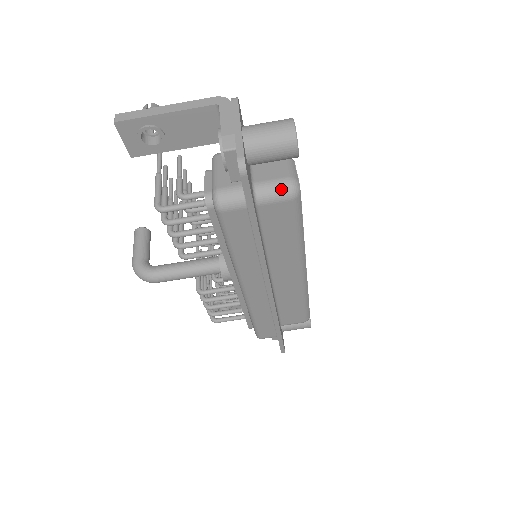
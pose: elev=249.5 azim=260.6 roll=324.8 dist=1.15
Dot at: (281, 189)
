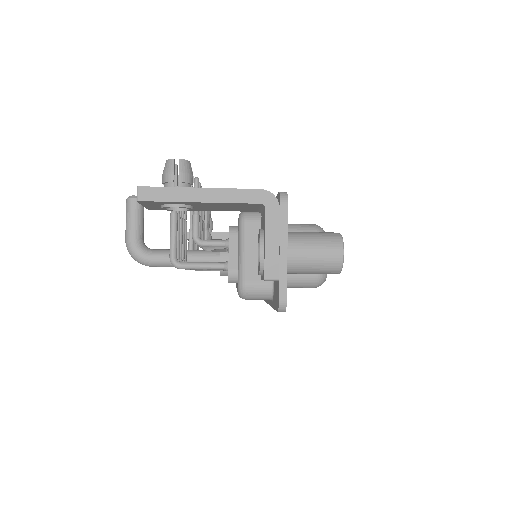
Dot at: (308, 282)
